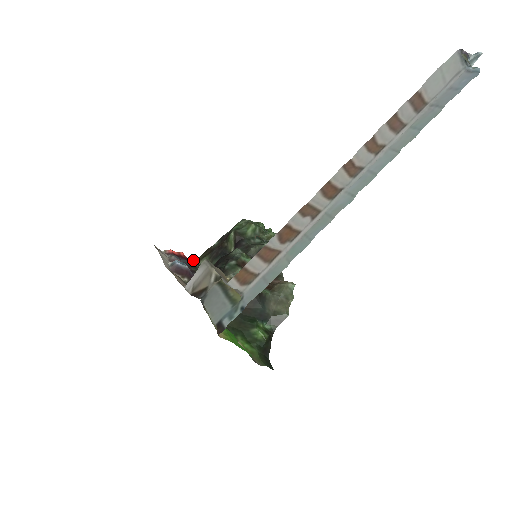
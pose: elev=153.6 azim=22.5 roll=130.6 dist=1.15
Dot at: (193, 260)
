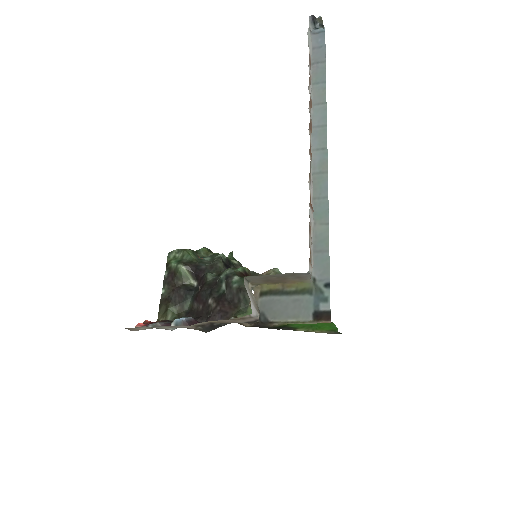
Dot at: (160, 321)
